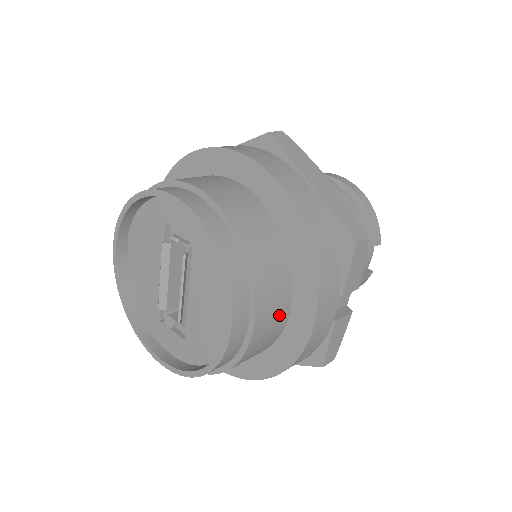
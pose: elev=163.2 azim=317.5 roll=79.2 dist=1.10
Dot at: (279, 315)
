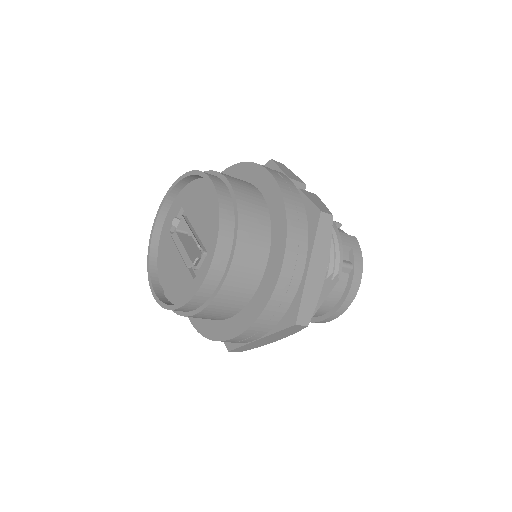
Dot at: (249, 187)
